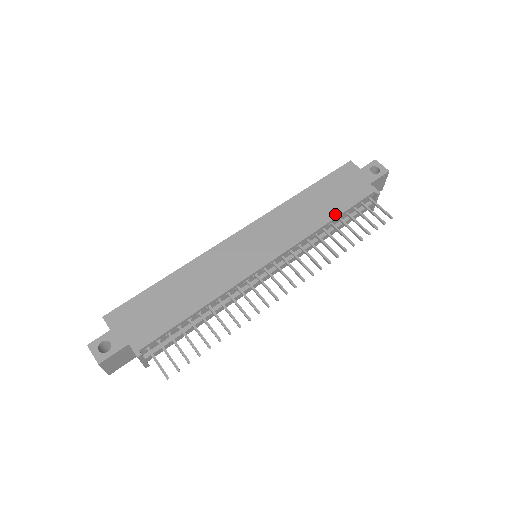
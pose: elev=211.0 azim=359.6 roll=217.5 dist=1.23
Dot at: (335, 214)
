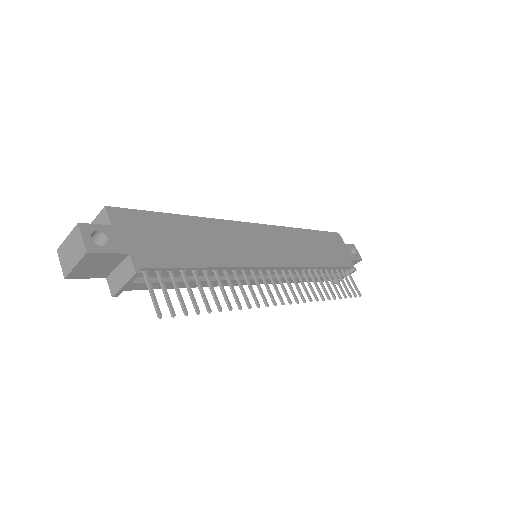
Dot at: (327, 264)
